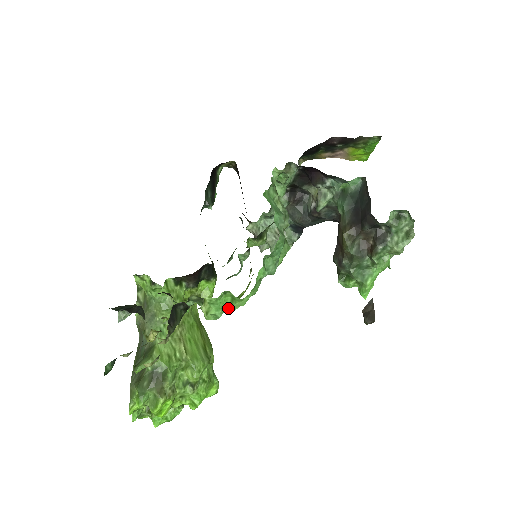
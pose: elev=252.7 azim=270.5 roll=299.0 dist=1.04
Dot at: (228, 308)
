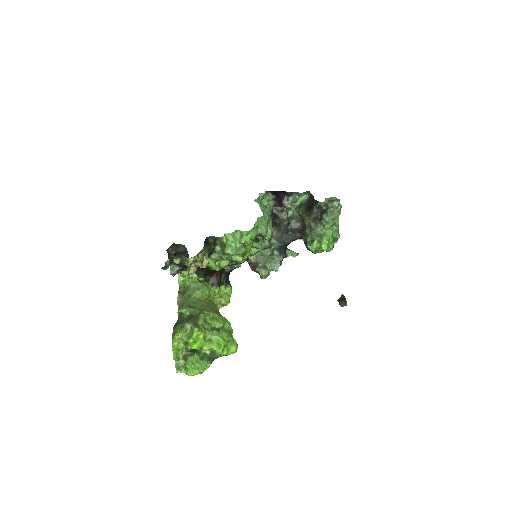
Dot at: (239, 244)
